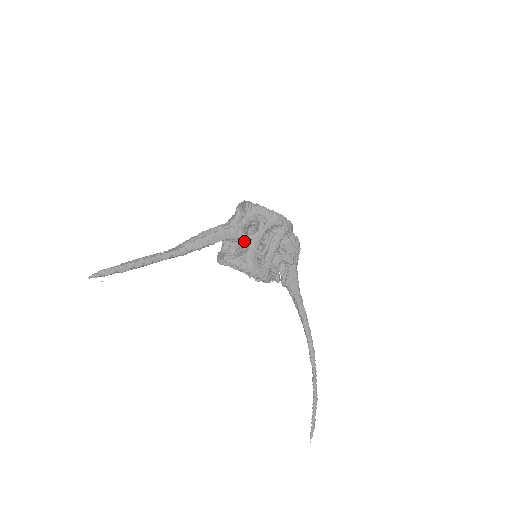
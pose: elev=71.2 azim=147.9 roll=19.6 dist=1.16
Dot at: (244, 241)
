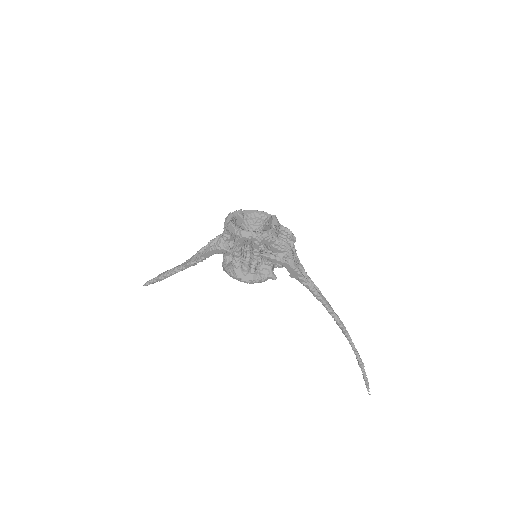
Dot at: occluded
